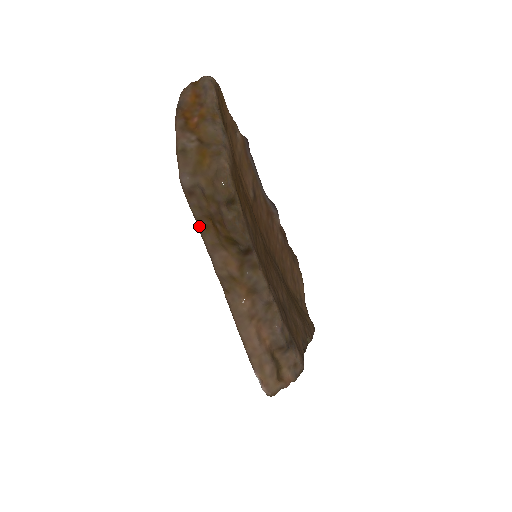
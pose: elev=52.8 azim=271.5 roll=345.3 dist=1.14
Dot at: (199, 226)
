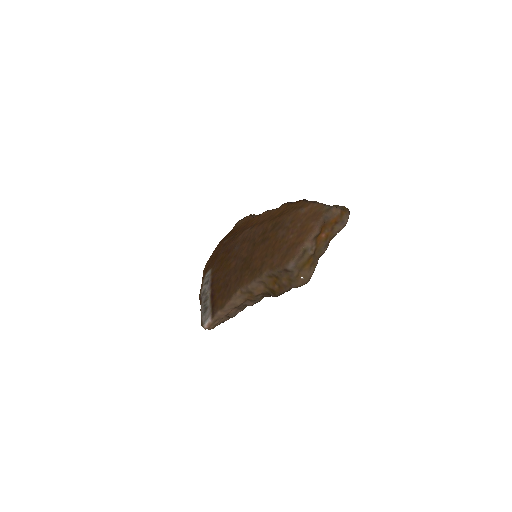
Dot at: (269, 274)
